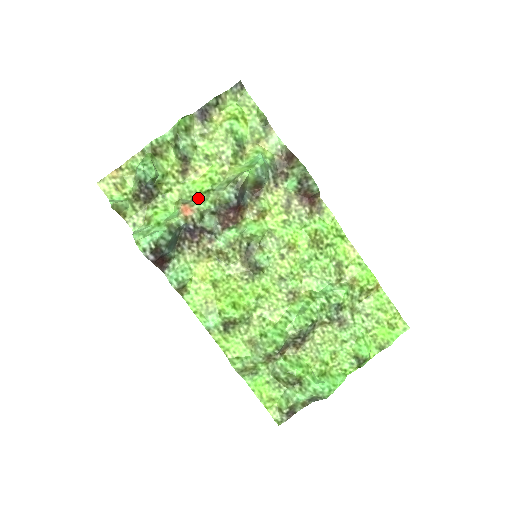
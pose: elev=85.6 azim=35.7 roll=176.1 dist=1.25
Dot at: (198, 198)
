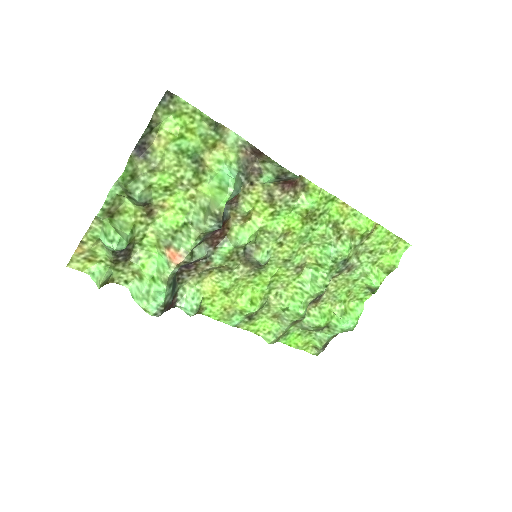
Dot at: (178, 235)
